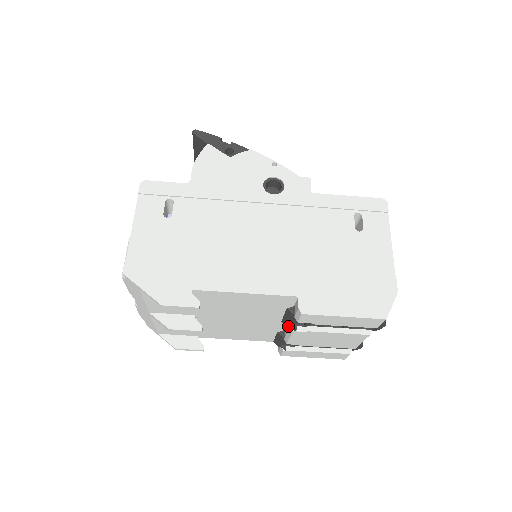
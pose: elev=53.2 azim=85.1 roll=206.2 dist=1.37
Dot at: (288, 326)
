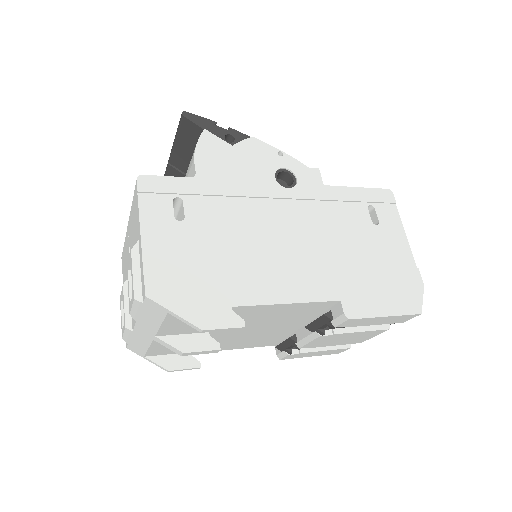
Dot at: (313, 331)
